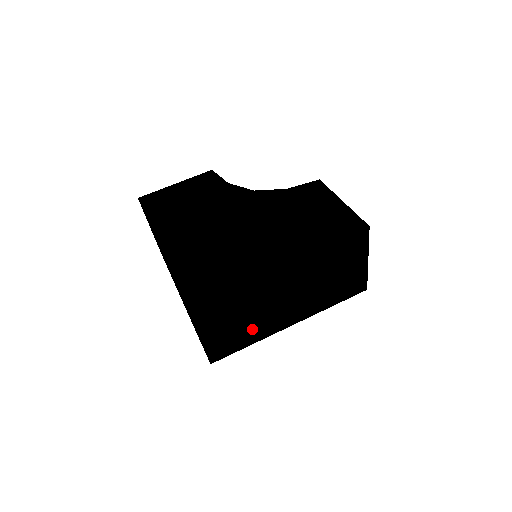
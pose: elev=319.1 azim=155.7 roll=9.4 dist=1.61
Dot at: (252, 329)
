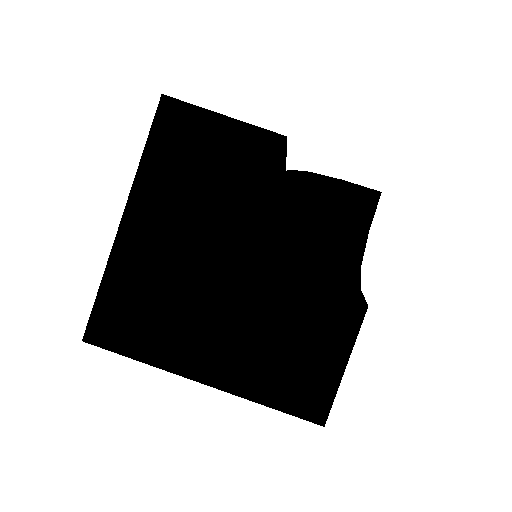
Dot at: occluded
